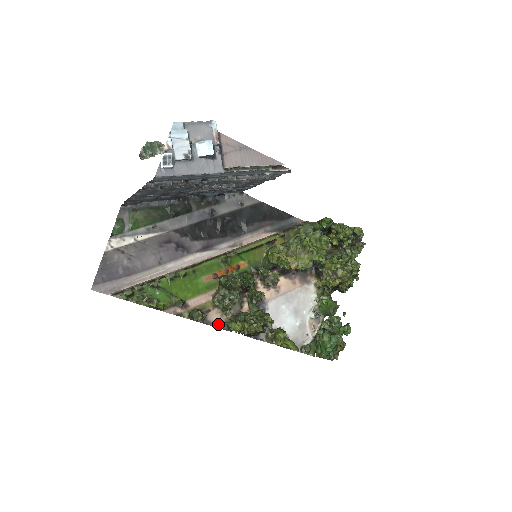
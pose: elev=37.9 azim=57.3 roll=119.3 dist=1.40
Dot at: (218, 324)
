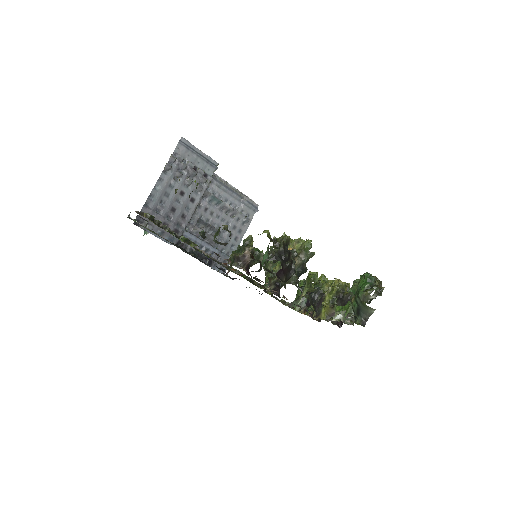
Dot at: occluded
